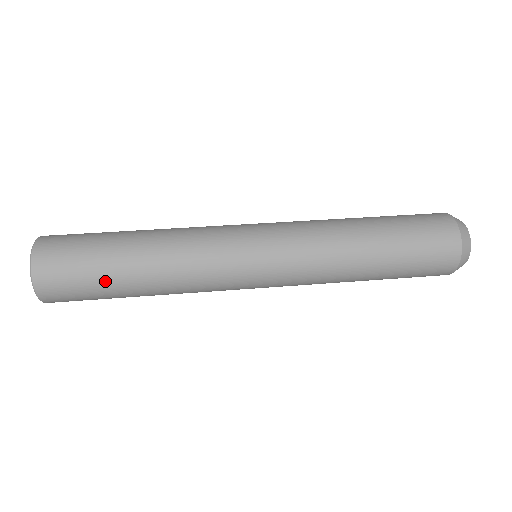
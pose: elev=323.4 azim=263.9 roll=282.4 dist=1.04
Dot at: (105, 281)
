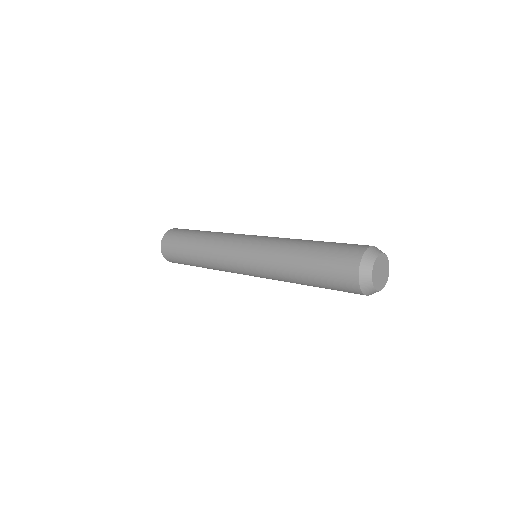
Dot at: (183, 253)
